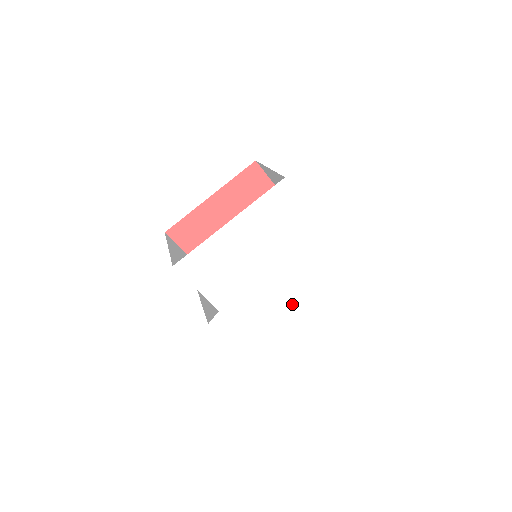
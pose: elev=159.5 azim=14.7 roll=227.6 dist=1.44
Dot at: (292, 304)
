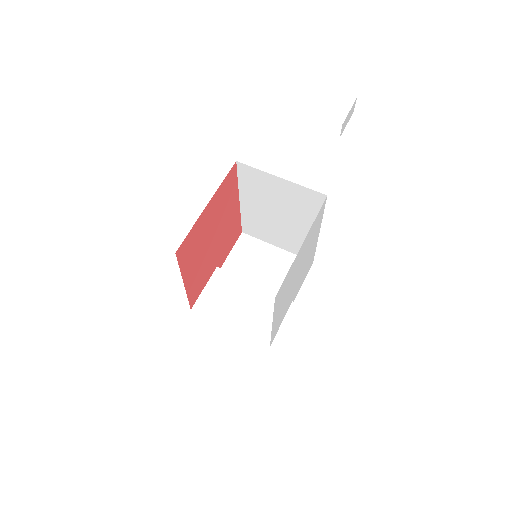
Dot at: (313, 245)
